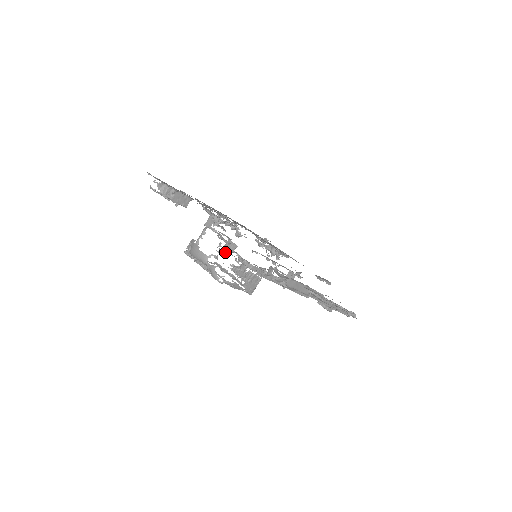
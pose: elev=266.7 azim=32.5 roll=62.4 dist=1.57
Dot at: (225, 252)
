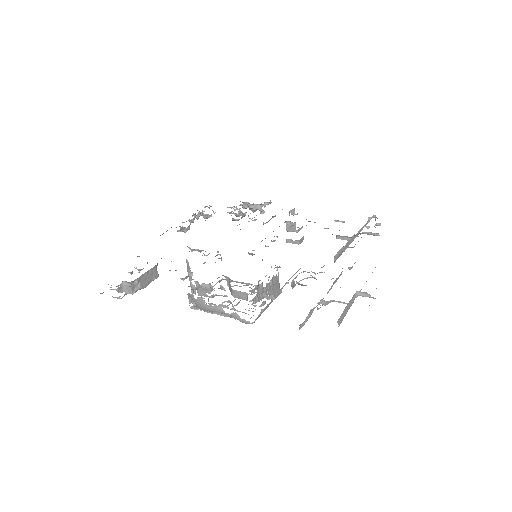
Dot at: occluded
